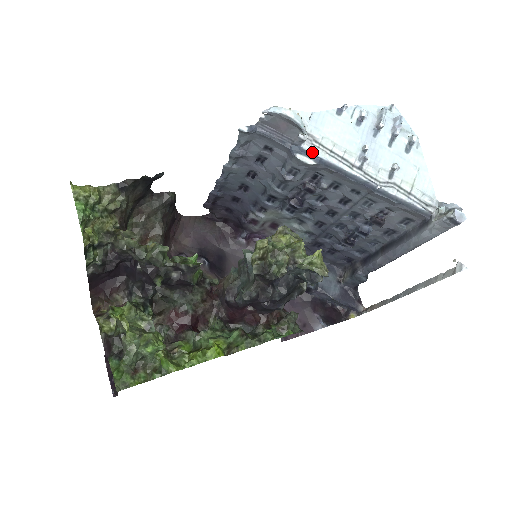
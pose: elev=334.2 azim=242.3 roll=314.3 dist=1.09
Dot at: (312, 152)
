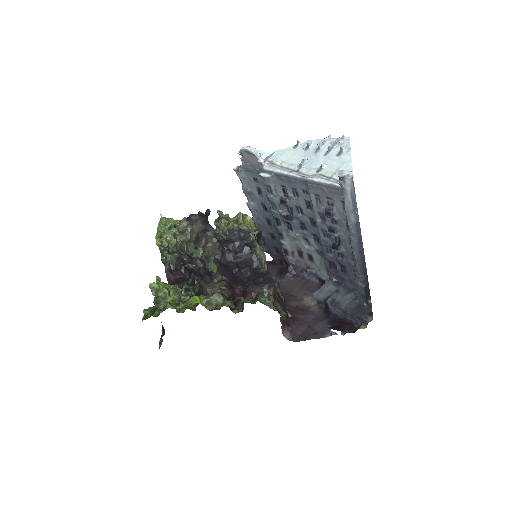
Dot at: (268, 170)
